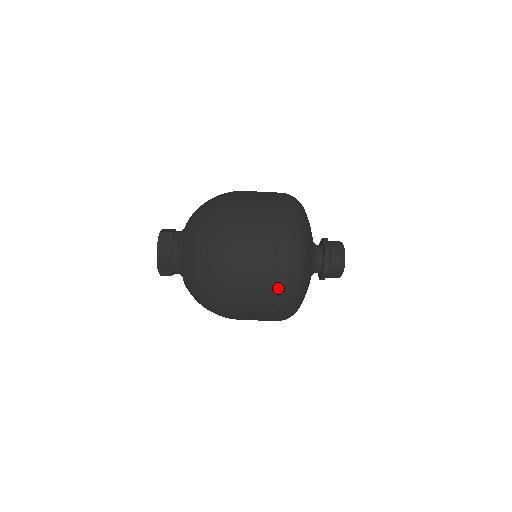
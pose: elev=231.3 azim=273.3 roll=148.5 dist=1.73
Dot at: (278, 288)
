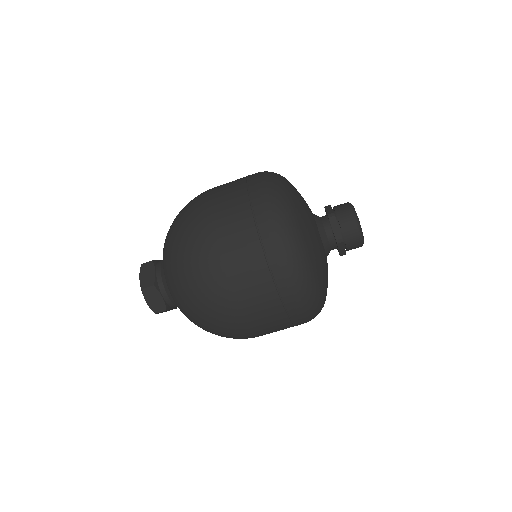
Dot at: (298, 324)
